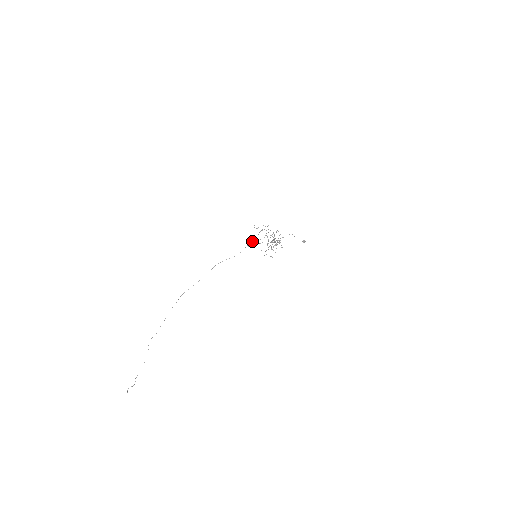
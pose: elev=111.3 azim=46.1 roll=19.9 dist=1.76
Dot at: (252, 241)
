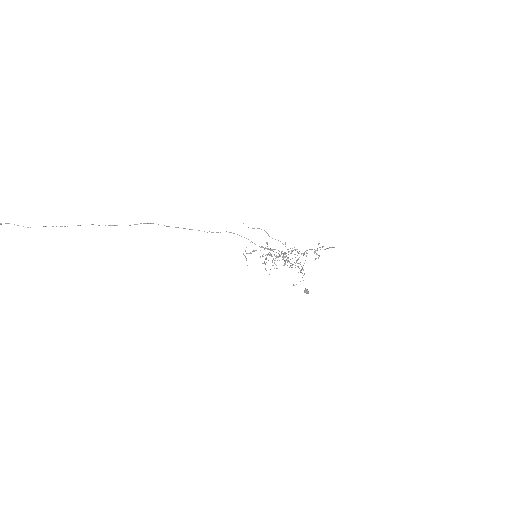
Dot at: occluded
